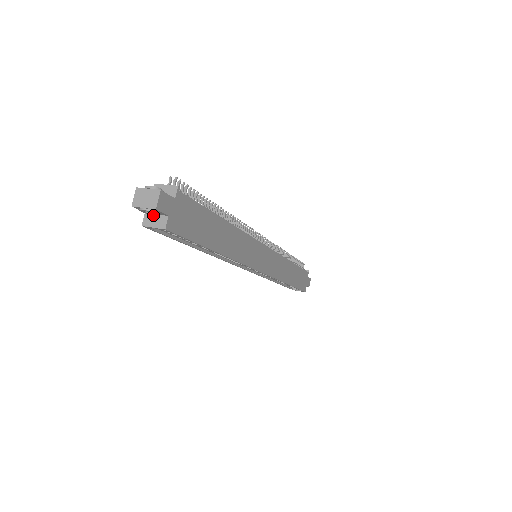
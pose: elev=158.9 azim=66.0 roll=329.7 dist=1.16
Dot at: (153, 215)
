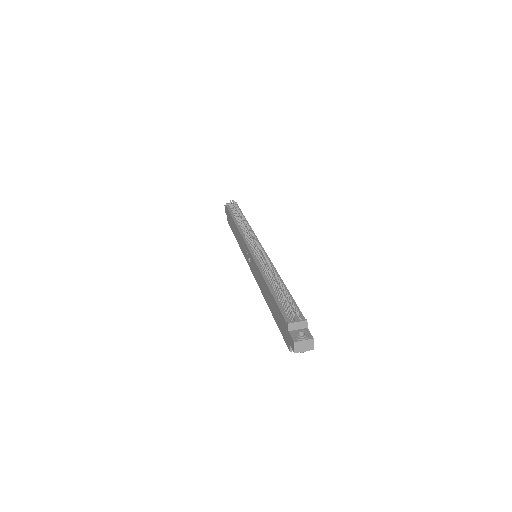
Dot at: occluded
